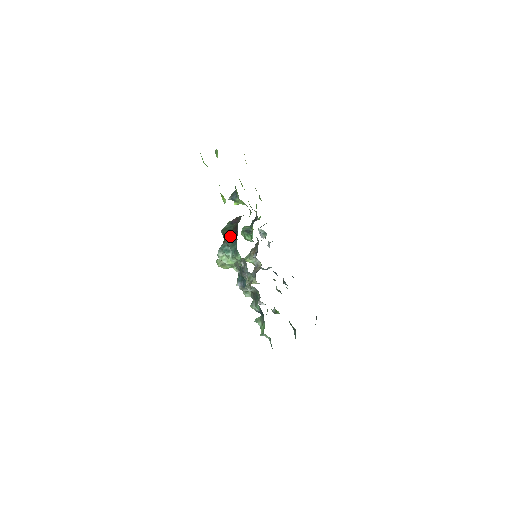
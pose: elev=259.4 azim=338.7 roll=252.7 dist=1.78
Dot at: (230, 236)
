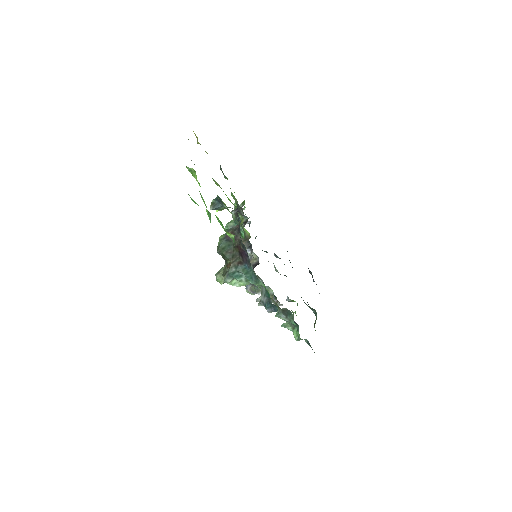
Dot at: (234, 257)
